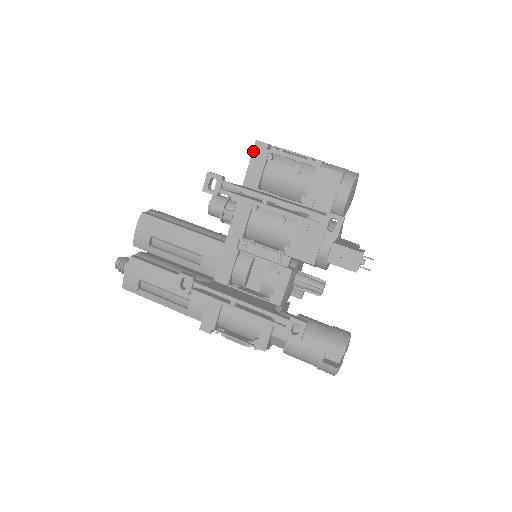
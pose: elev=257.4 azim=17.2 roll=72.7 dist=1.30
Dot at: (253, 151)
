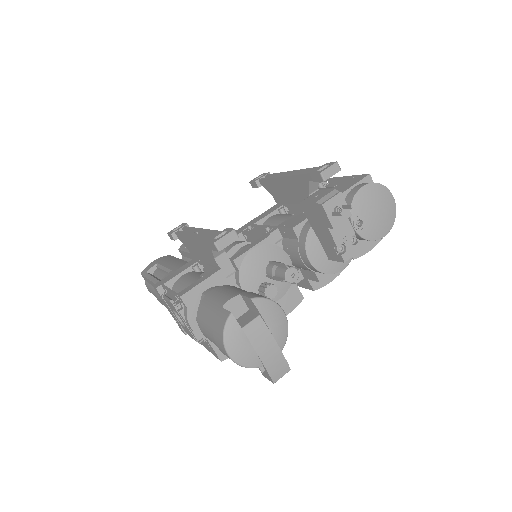
Dot at: occluded
